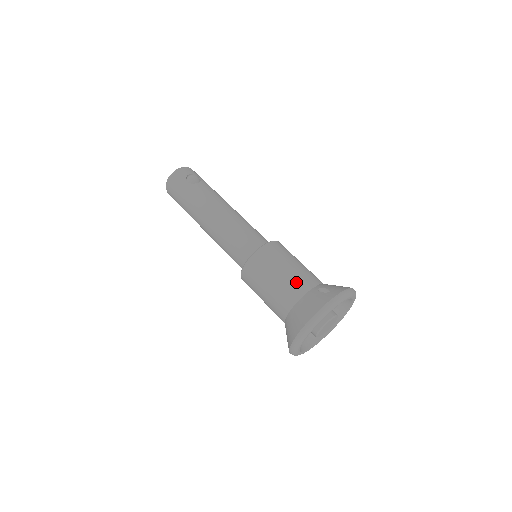
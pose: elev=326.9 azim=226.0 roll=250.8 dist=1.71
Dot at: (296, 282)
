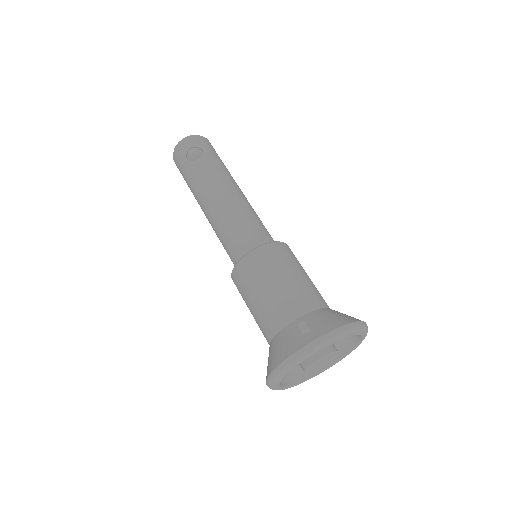
Dot at: (276, 309)
